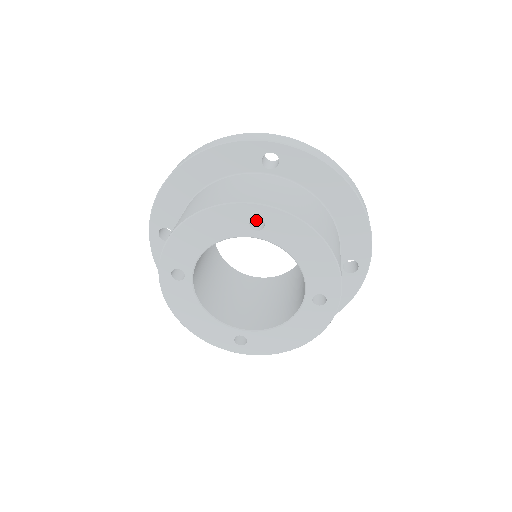
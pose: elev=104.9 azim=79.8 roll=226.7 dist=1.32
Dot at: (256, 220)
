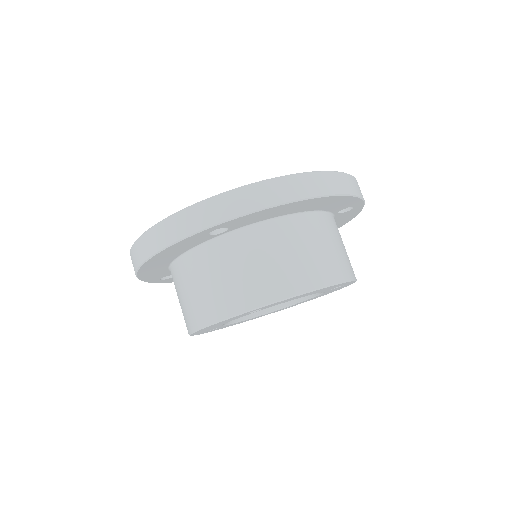
Dot at: occluded
